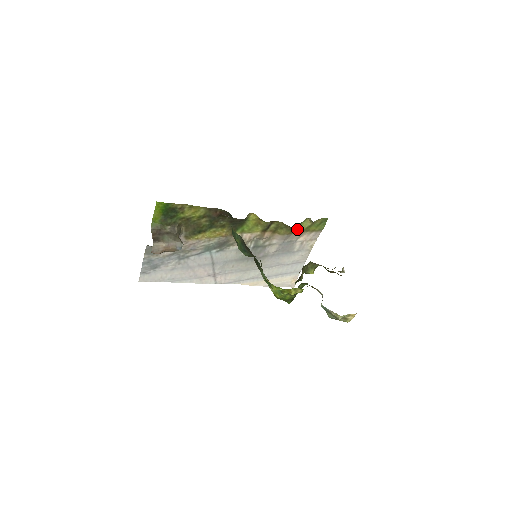
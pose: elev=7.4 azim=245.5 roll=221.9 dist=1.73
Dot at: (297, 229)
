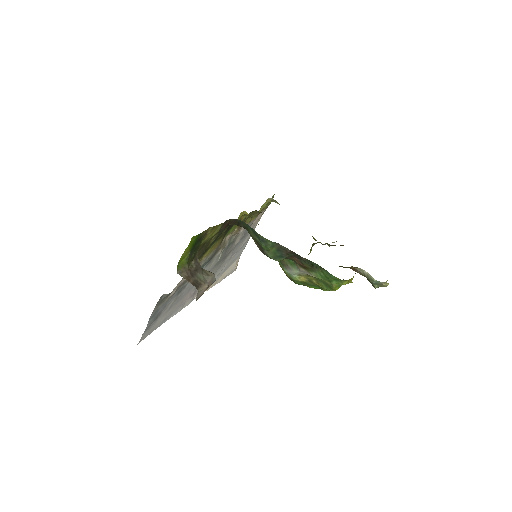
Dot at: occluded
